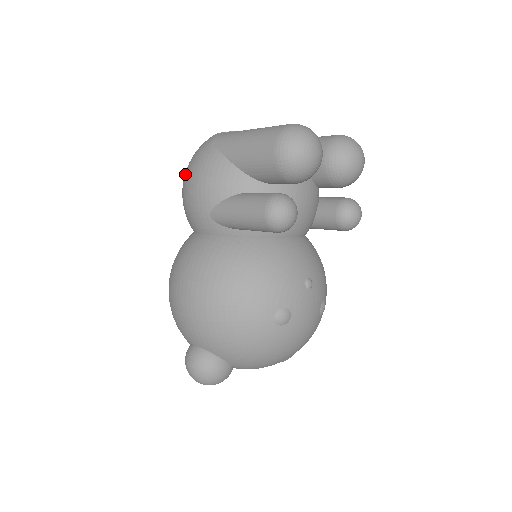
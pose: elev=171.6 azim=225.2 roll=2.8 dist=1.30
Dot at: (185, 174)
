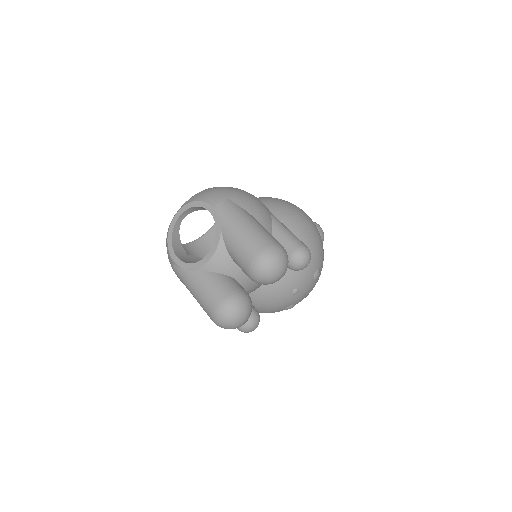
Dot at: occluded
